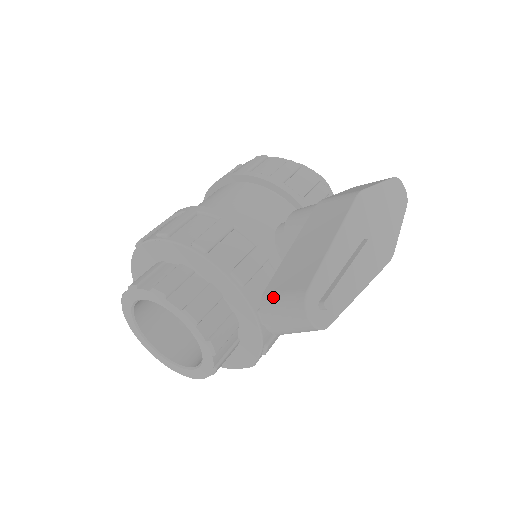
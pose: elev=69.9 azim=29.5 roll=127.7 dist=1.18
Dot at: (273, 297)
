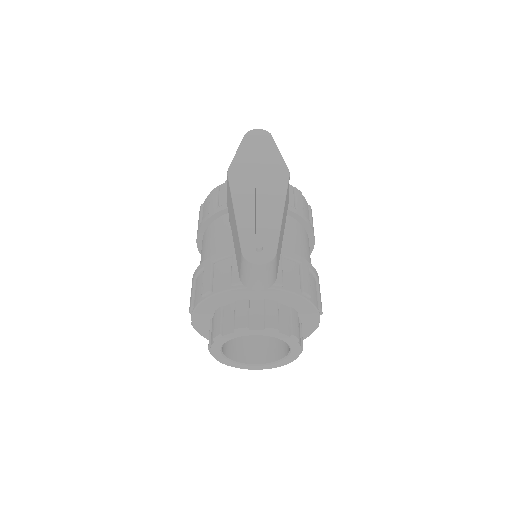
Dot at: (241, 274)
